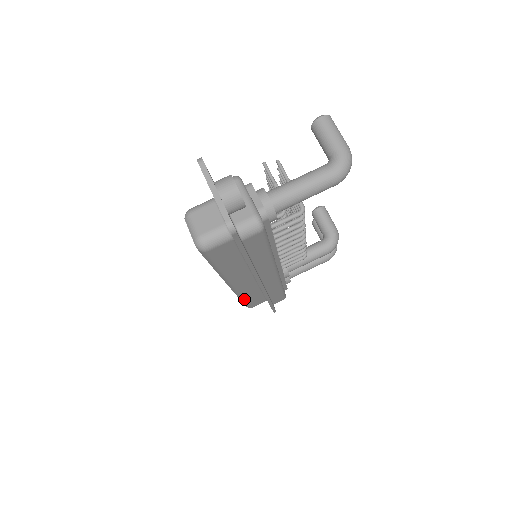
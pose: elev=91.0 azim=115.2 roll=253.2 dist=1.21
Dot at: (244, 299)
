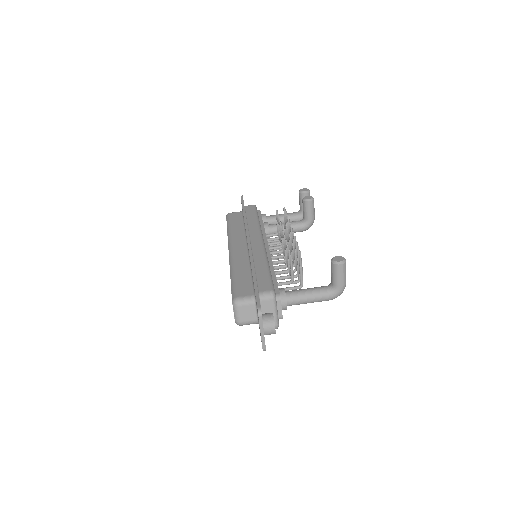
Dot at: occluded
